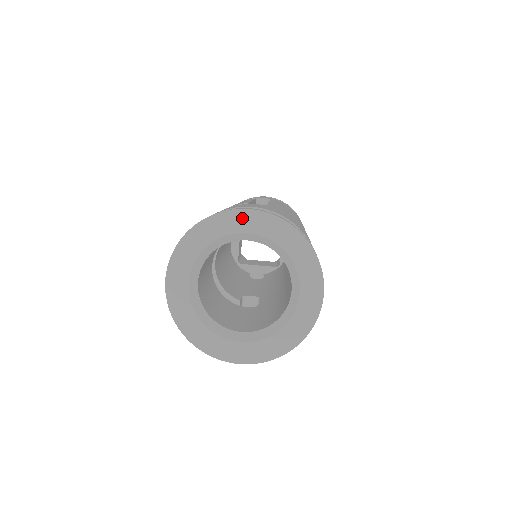
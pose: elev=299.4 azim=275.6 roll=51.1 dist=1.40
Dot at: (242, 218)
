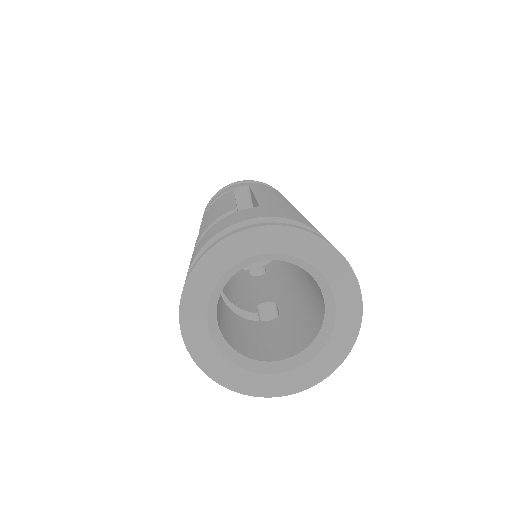
Dot at: (249, 240)
